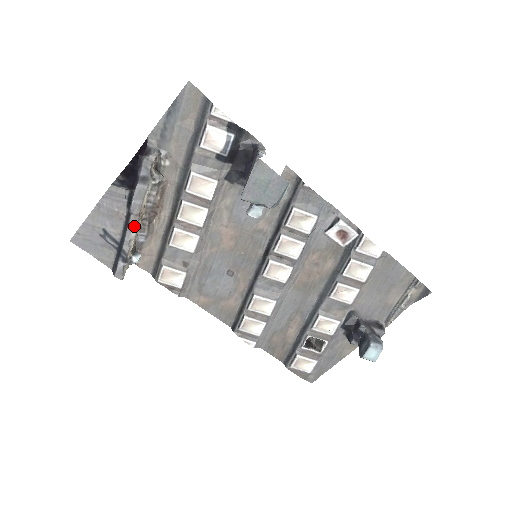
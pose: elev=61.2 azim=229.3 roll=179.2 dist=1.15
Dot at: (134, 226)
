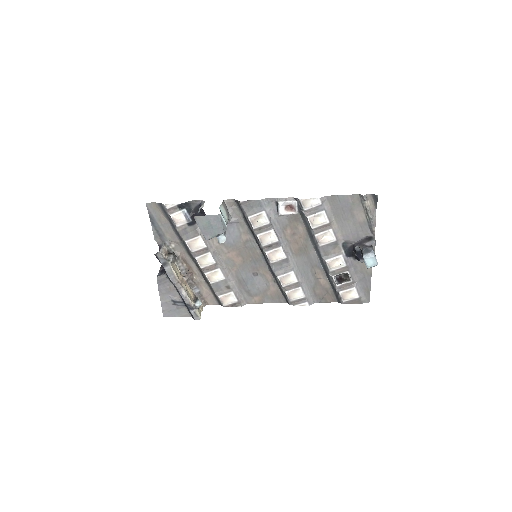
Dot at: (181, 289)
